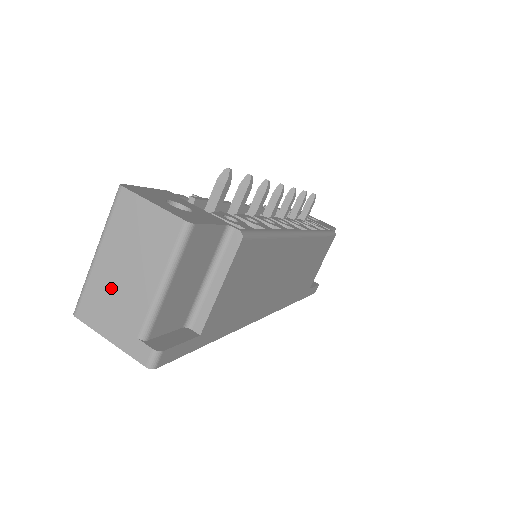
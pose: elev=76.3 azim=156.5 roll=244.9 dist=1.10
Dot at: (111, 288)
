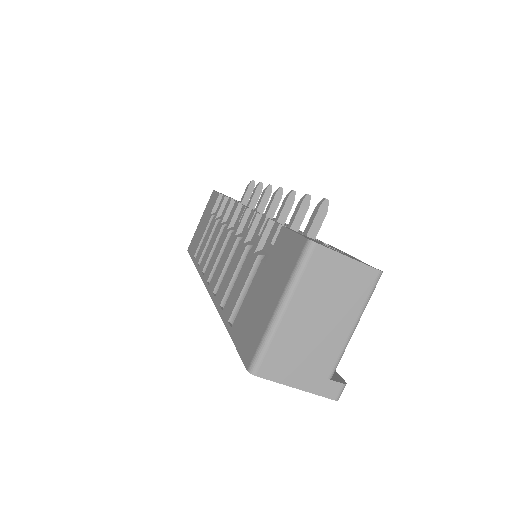
Dot at: (301, 340)
